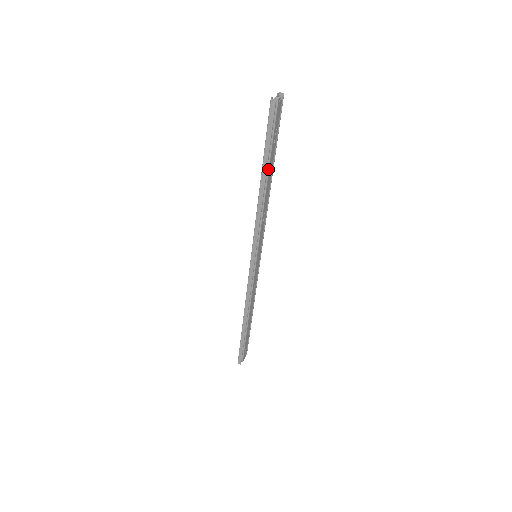
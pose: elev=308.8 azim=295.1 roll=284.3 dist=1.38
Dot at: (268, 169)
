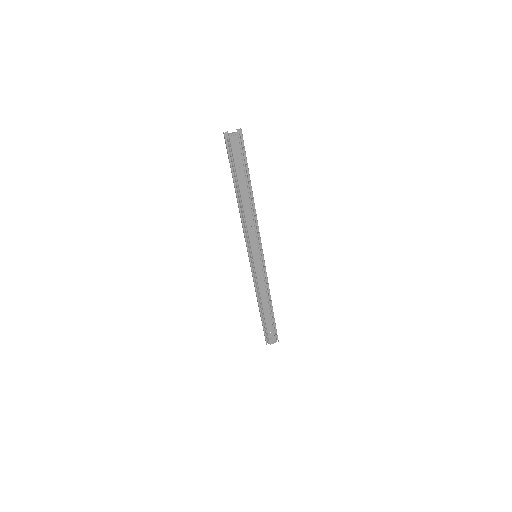
Dot at: (239, 187)
